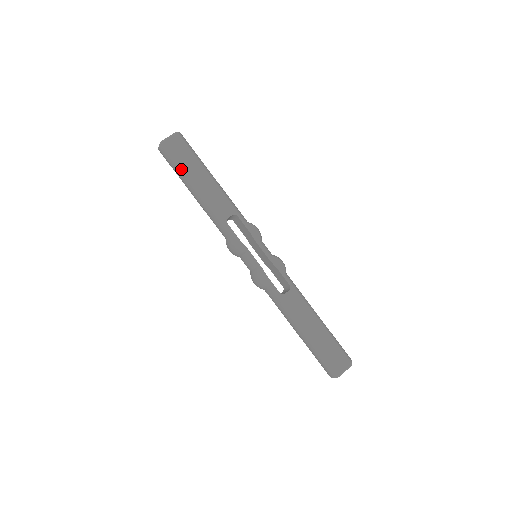
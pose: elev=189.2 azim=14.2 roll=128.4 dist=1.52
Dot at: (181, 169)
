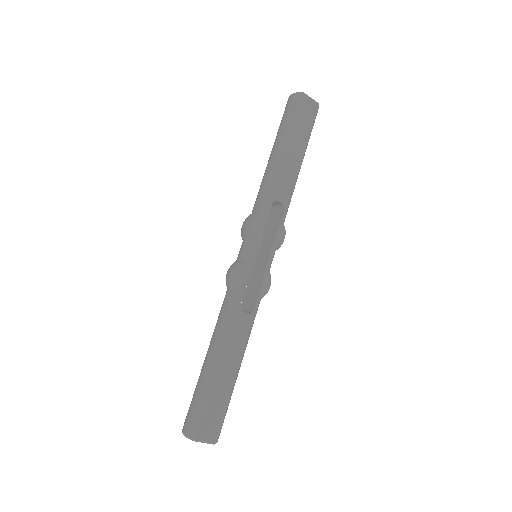
Dot at: (292, 125)
